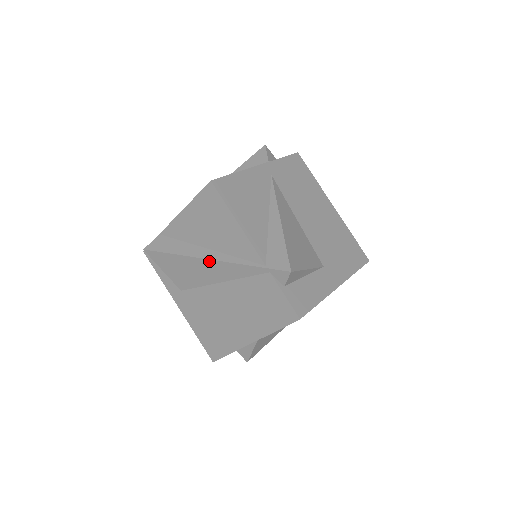
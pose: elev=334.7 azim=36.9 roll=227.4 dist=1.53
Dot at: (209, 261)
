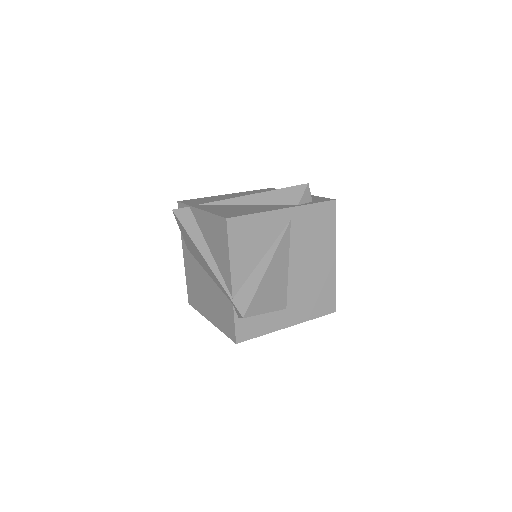
Dot at: (205, 260)
